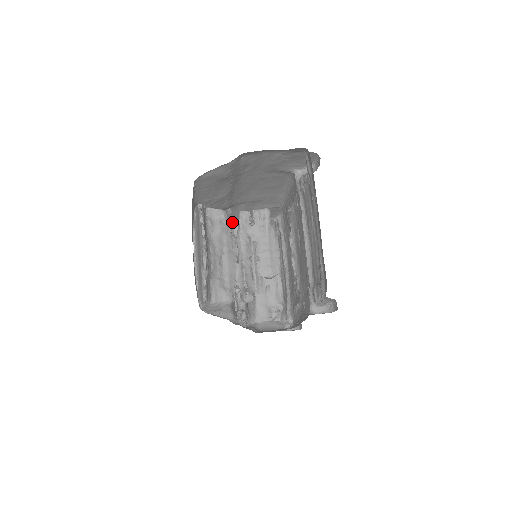
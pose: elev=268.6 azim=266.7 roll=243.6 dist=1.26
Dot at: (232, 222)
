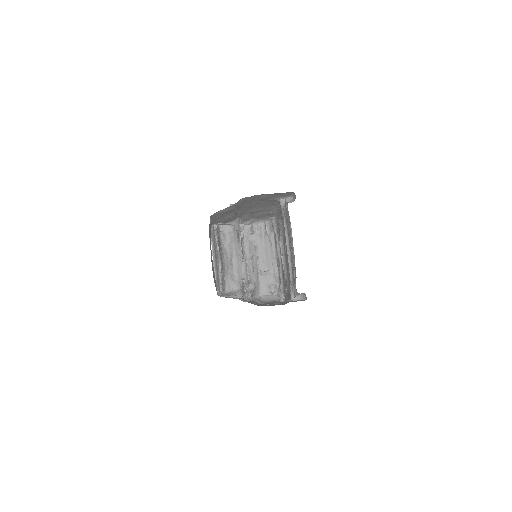
Dot at: (239, 226)
